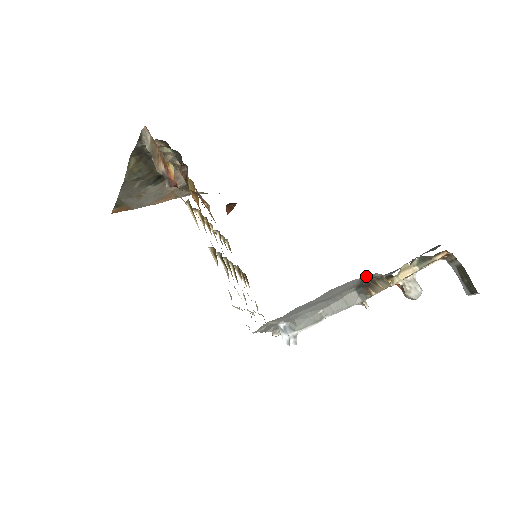
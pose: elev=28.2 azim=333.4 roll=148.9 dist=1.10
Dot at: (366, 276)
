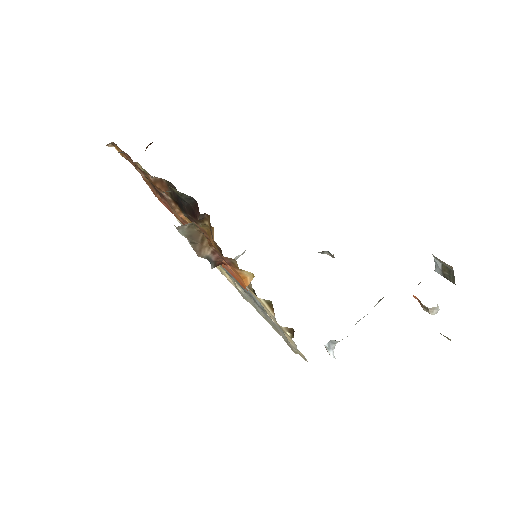
Dot at: occluded
